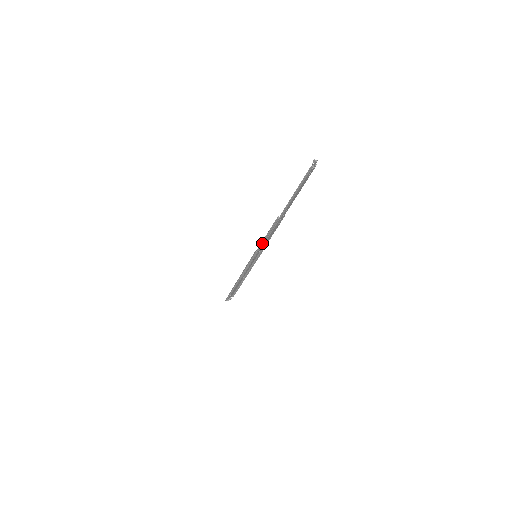
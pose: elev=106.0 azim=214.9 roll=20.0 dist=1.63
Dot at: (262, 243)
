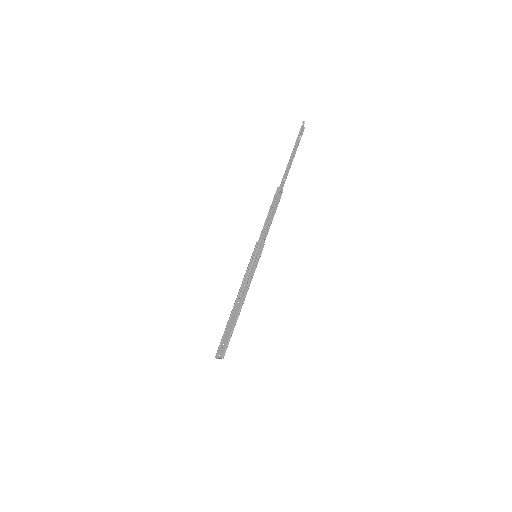
Dot at: (263, 228)
